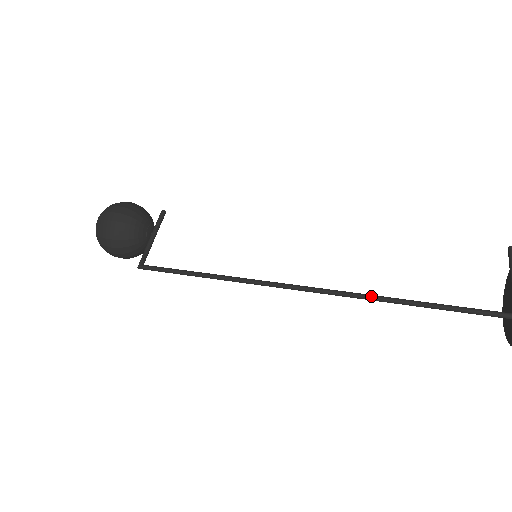
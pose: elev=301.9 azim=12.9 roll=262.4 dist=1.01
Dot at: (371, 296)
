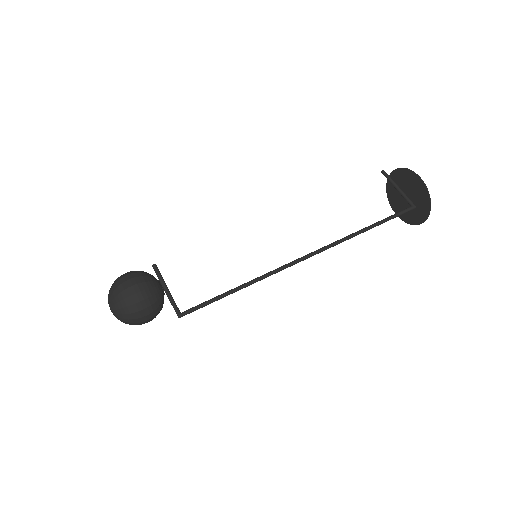
Dot at: (344, 238)
